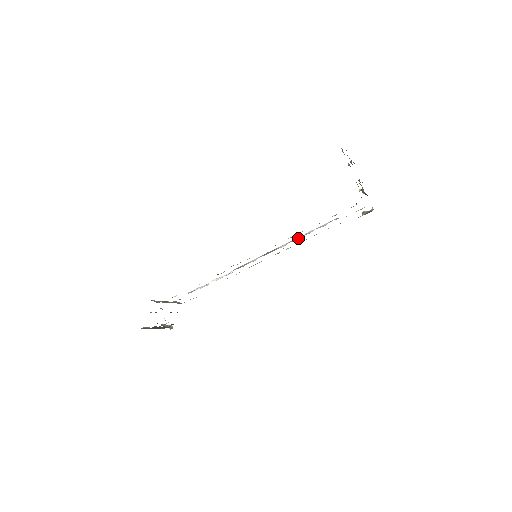
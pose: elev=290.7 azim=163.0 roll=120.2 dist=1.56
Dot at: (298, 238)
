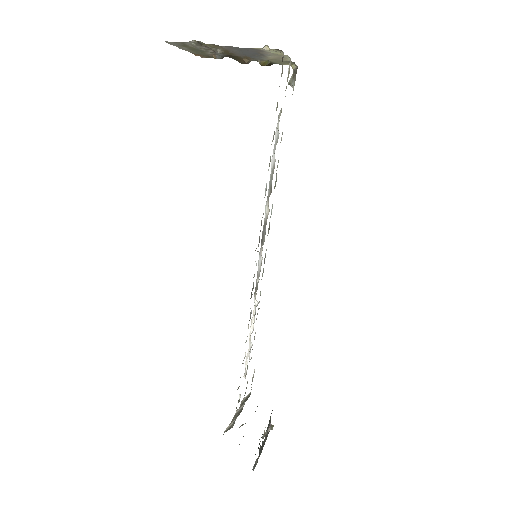
Dot at: (271, 182)
